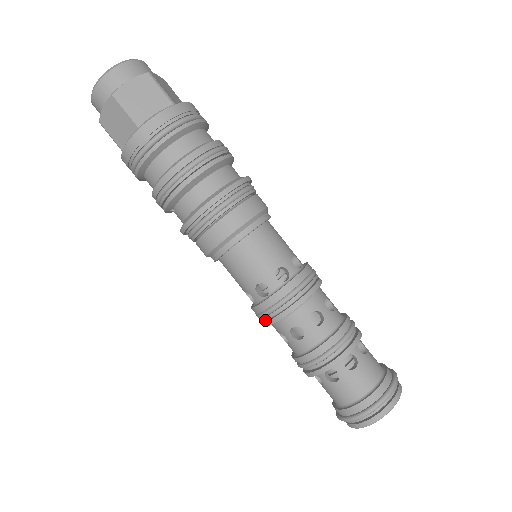
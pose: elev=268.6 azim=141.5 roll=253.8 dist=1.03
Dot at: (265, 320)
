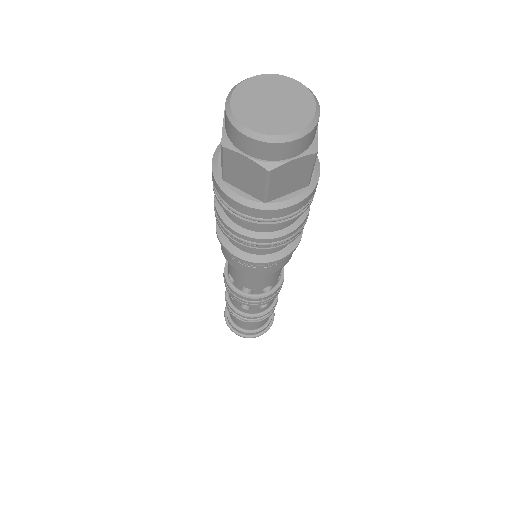
Dot at: occluded
